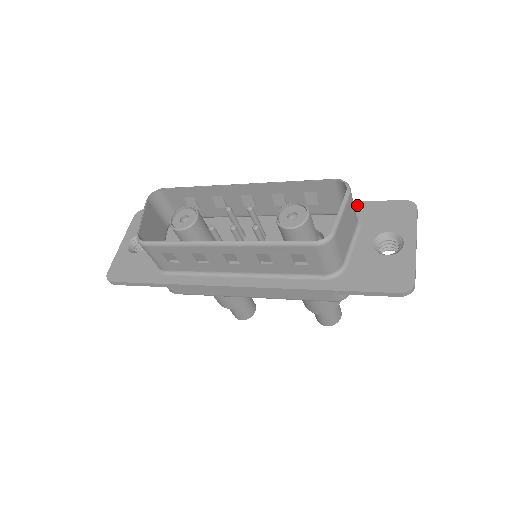
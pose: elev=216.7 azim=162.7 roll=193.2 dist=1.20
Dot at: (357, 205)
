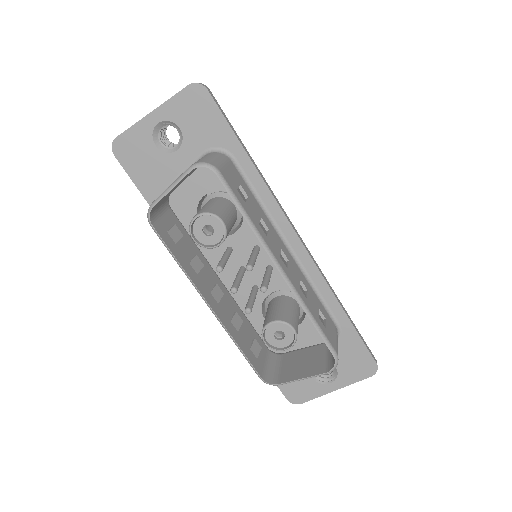
Dot at: (351, 331)
